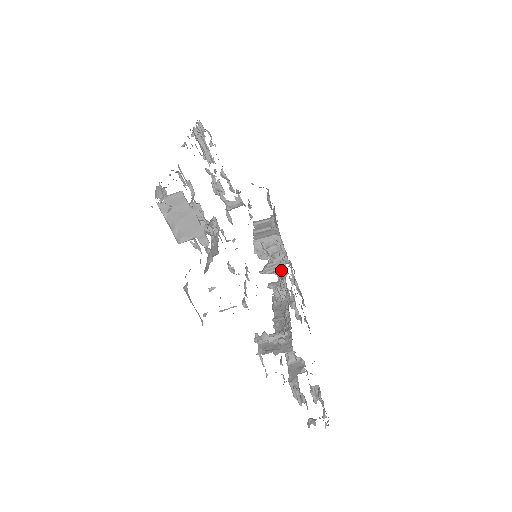
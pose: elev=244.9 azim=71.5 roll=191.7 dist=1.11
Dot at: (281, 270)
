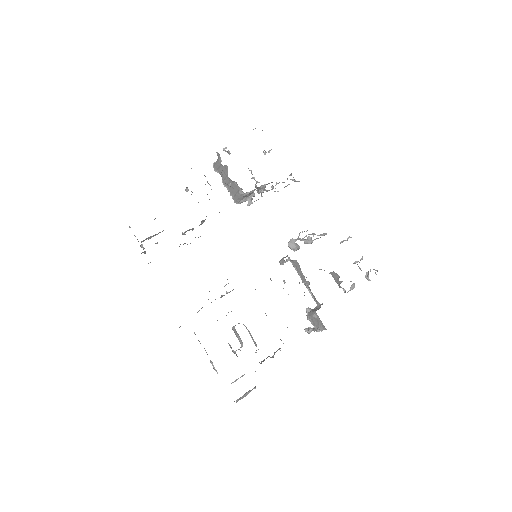
Dot at: (267, 184)
